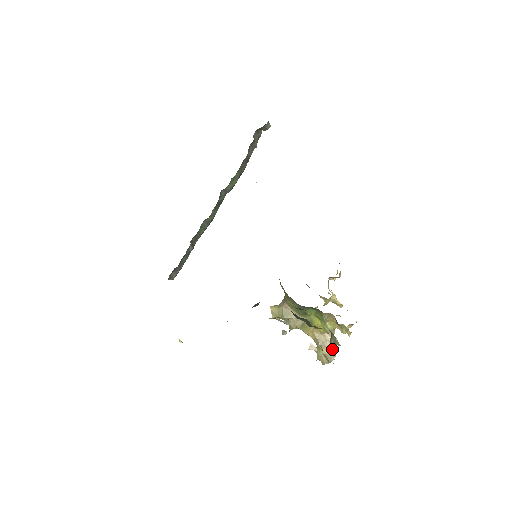
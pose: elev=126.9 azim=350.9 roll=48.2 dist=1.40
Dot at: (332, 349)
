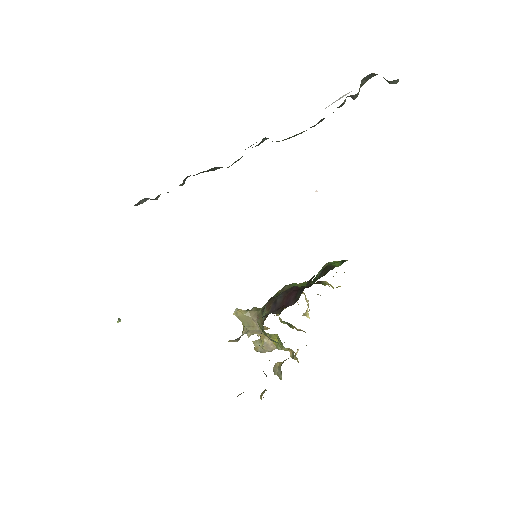
Dot at: (272, 350)
